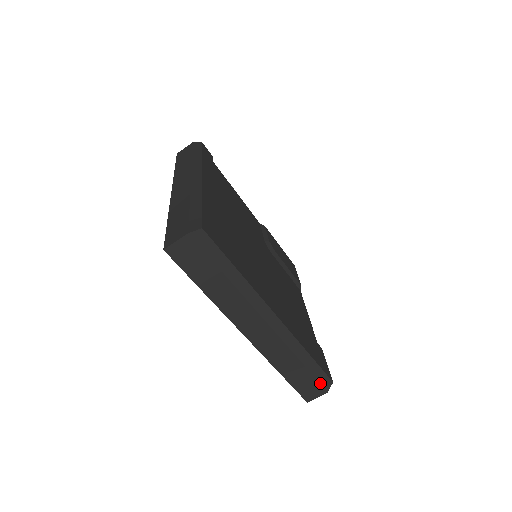
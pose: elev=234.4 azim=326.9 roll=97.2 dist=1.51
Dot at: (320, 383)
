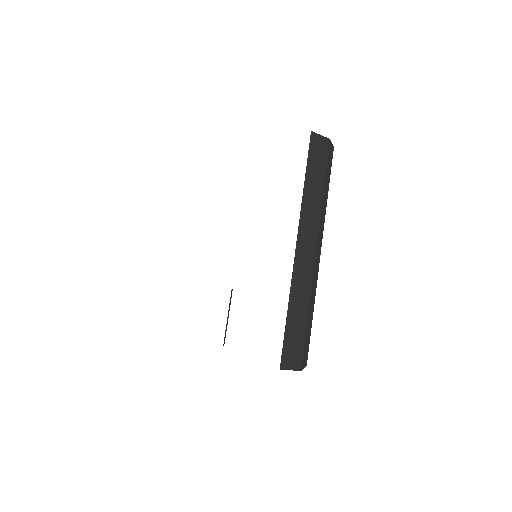
Dot at: (303, 353)
